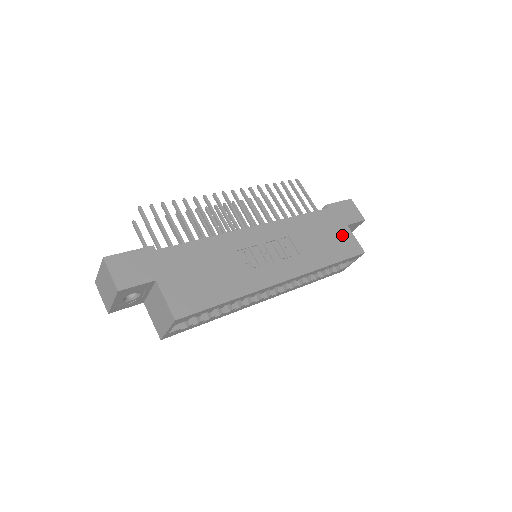
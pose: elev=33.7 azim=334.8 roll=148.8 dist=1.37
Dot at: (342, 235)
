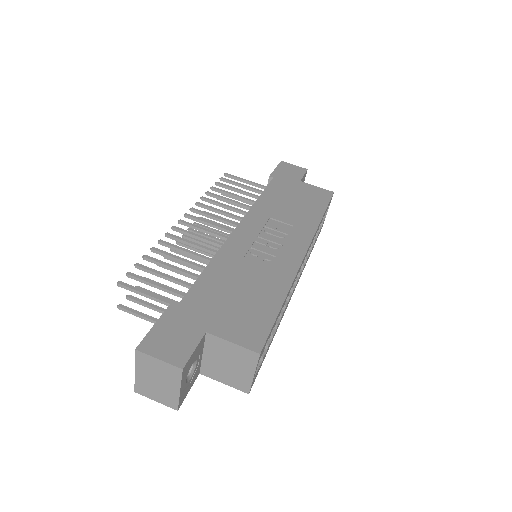
Dot at: (305, 190)
